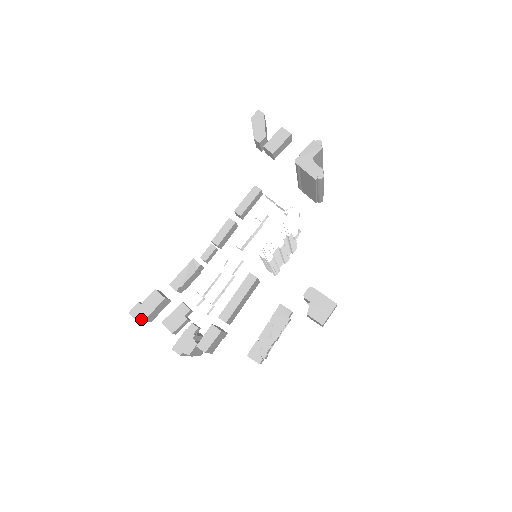
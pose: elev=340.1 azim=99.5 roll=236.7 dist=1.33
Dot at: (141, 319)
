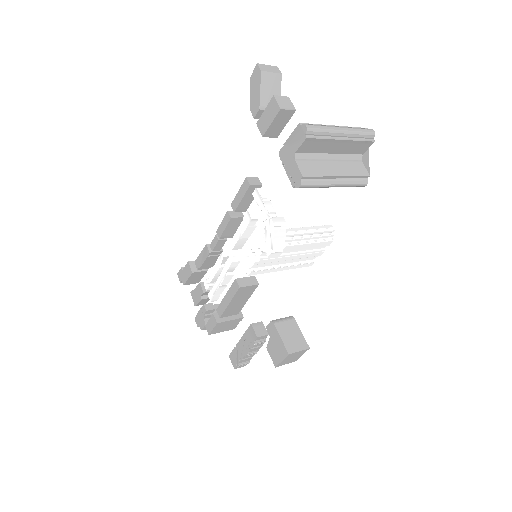
Dot at: occluded
